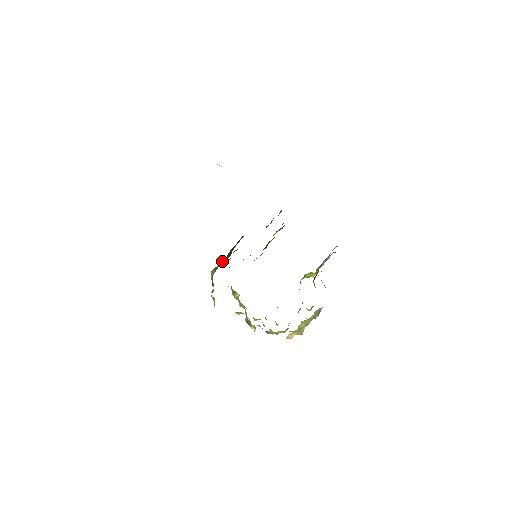
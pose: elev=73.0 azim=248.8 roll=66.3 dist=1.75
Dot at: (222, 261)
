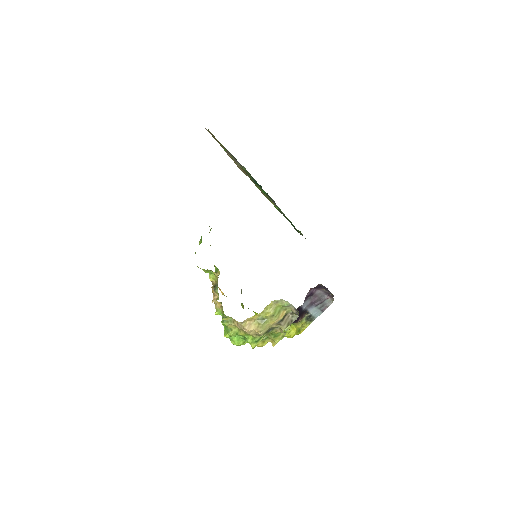
Dot at: occluded
